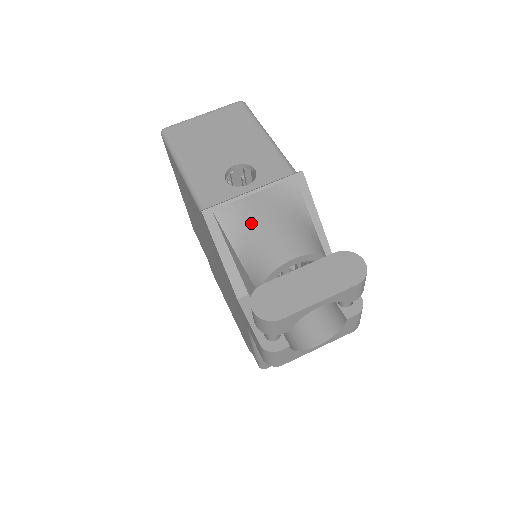
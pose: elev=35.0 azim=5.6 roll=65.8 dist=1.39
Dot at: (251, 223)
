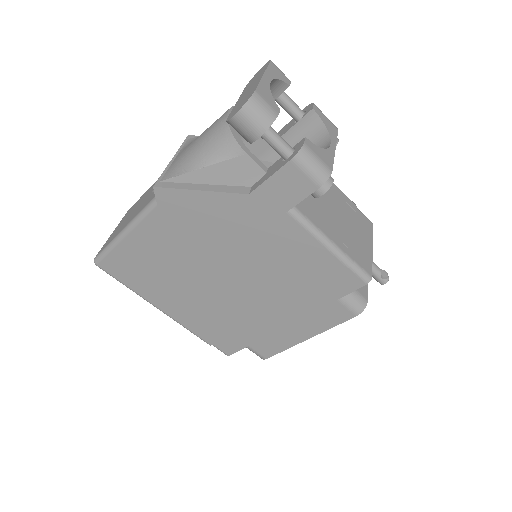
Dot at: (189, 152)
